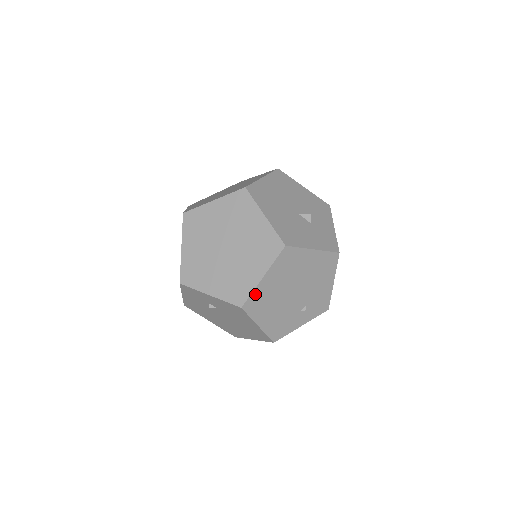
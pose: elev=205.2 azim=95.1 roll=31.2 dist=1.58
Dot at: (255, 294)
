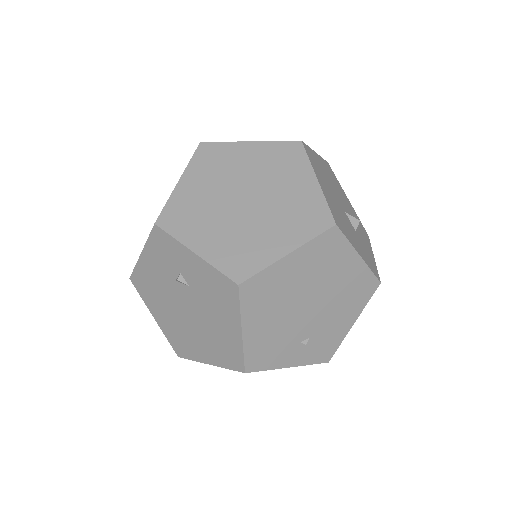
Dot at: (265, 275)
